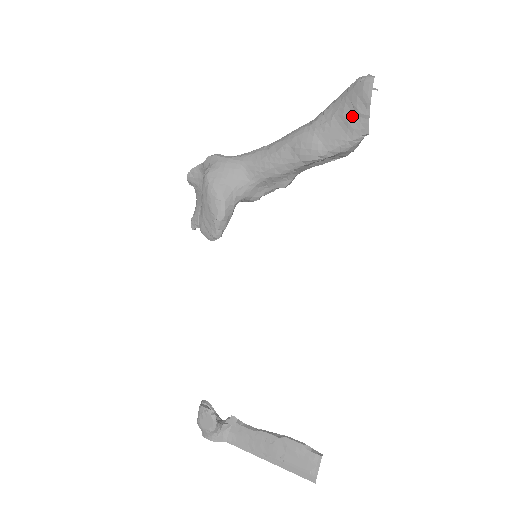
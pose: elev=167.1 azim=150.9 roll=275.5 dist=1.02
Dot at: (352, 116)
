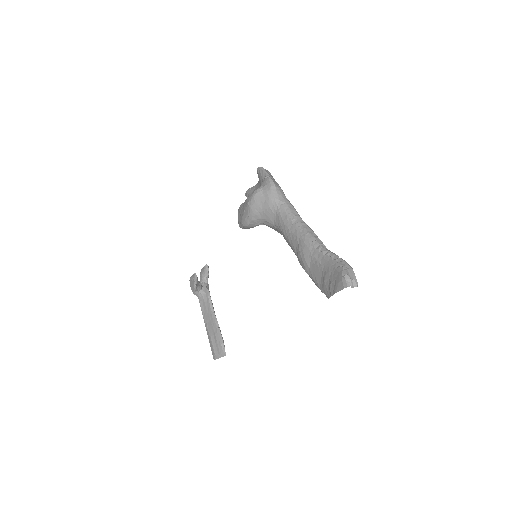
Dot at: (327, 282)
